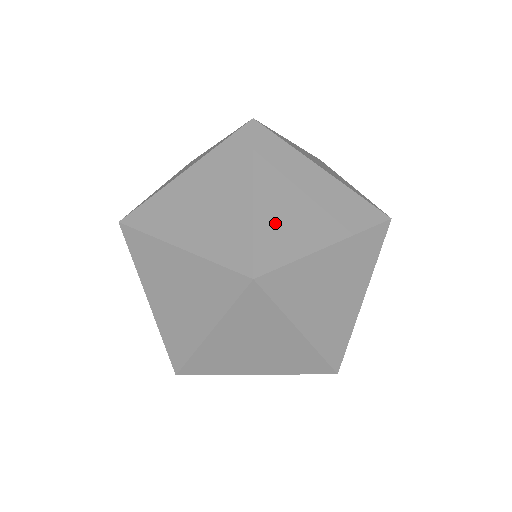
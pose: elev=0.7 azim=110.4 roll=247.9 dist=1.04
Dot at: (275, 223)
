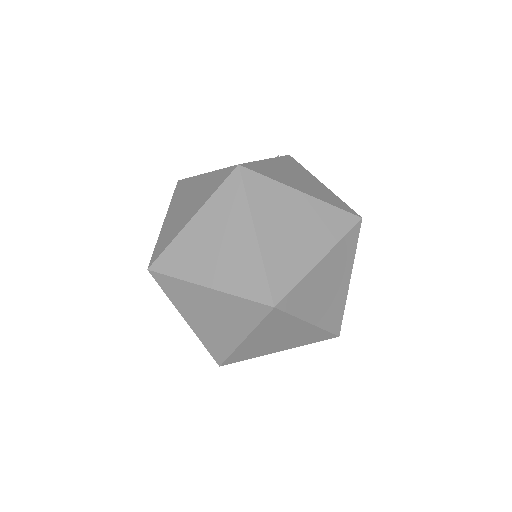
Dot at: (278, 255)
